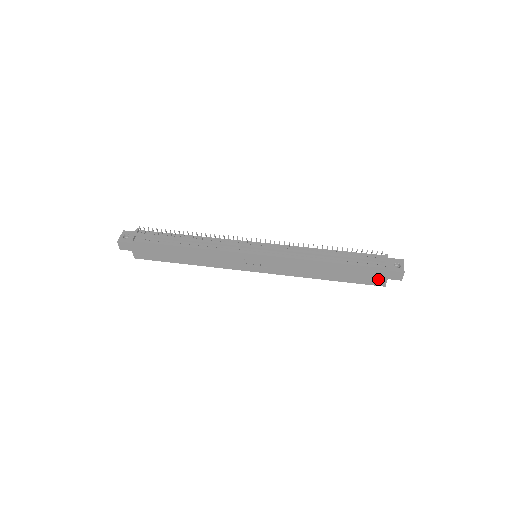
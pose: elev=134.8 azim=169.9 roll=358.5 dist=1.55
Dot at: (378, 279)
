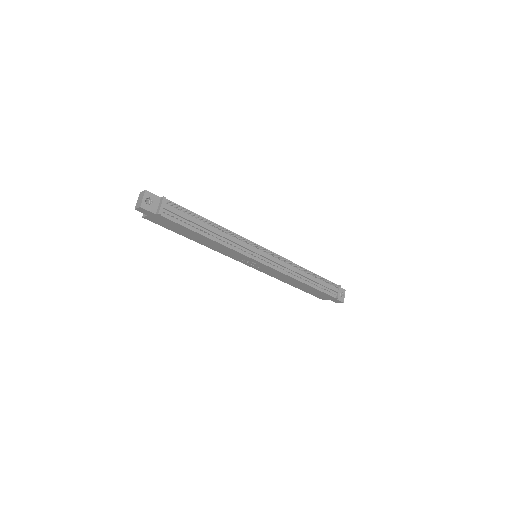
Dot at: (324, 298)
